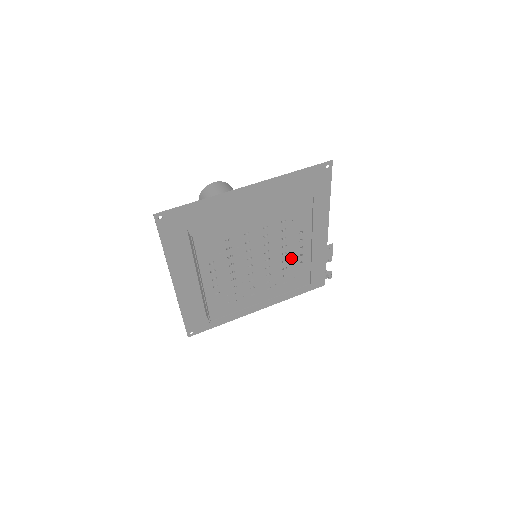
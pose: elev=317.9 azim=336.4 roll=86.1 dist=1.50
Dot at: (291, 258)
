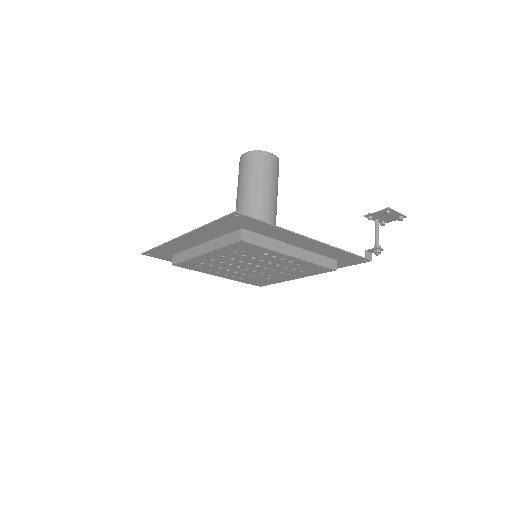
Dot at: (282, 263)
